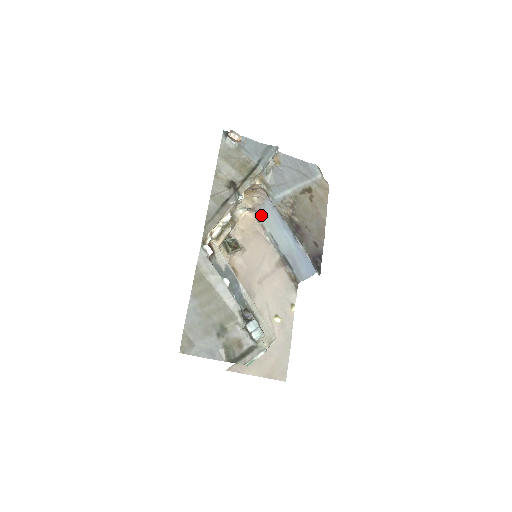
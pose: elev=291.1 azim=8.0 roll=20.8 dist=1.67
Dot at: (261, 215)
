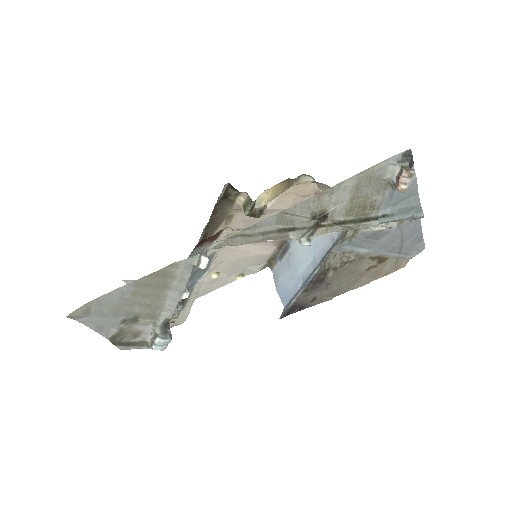
Dot at: occluded
